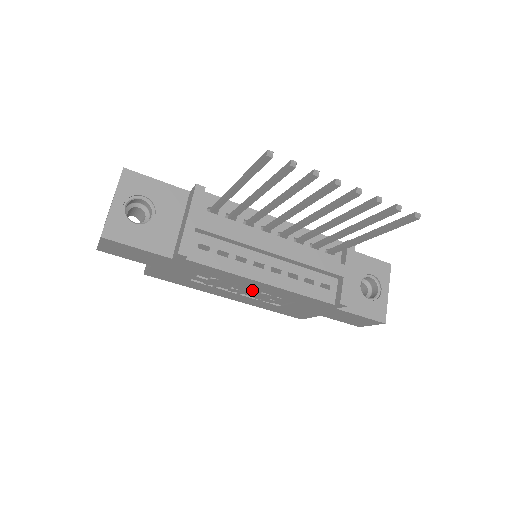
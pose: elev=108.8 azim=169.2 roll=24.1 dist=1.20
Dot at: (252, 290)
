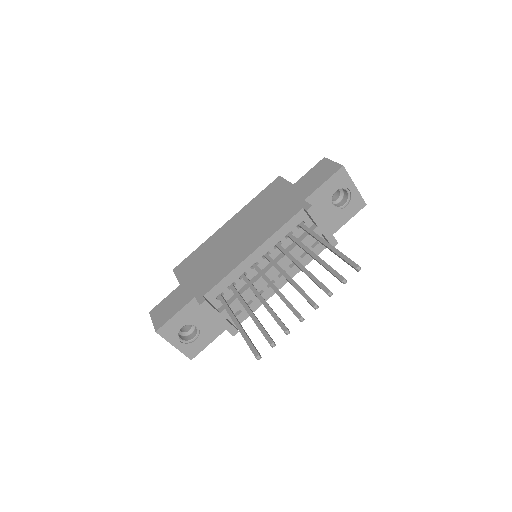
Dot at: occluded
